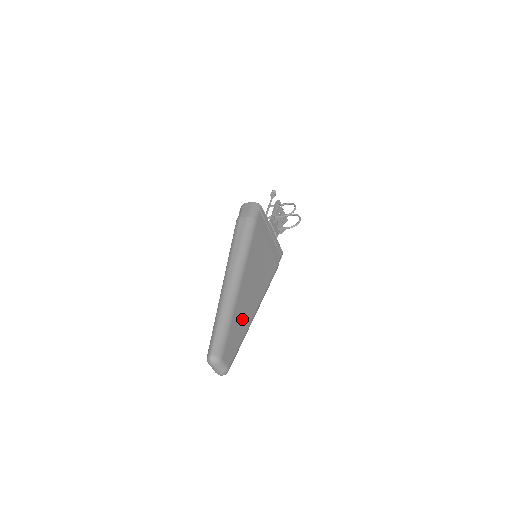
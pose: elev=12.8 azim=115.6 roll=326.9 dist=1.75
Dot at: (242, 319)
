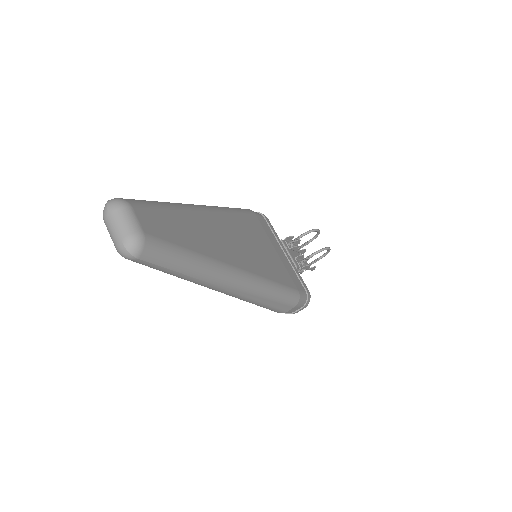
Dot at: (202, 237)
